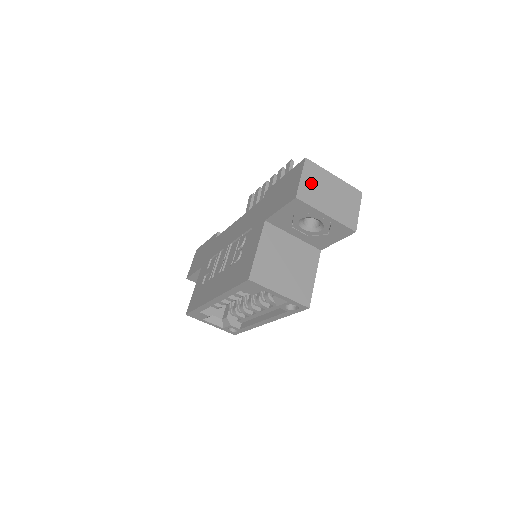
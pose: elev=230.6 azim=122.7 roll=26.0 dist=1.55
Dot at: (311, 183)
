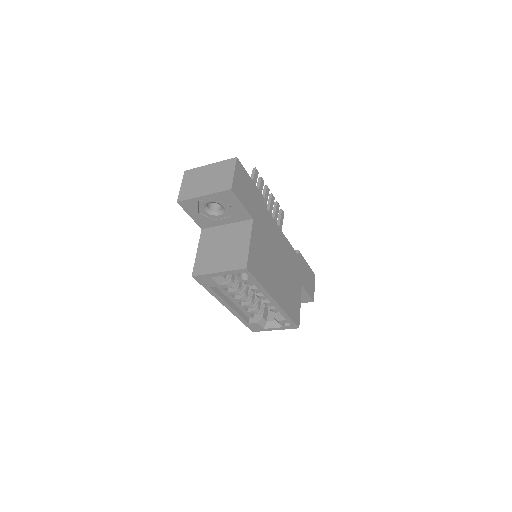
Dot at: (189, 184)
